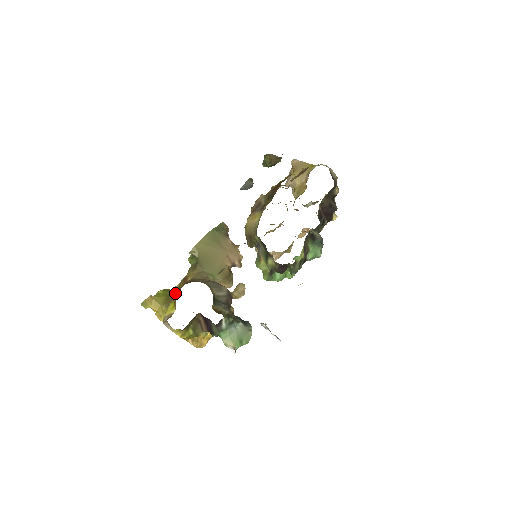
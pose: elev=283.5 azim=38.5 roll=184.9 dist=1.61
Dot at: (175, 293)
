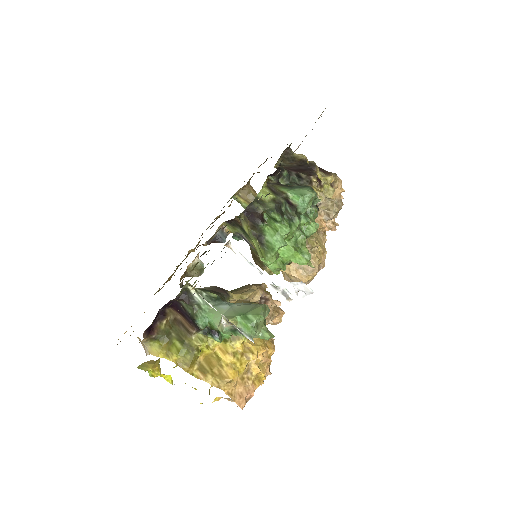
Dot at: occluded
